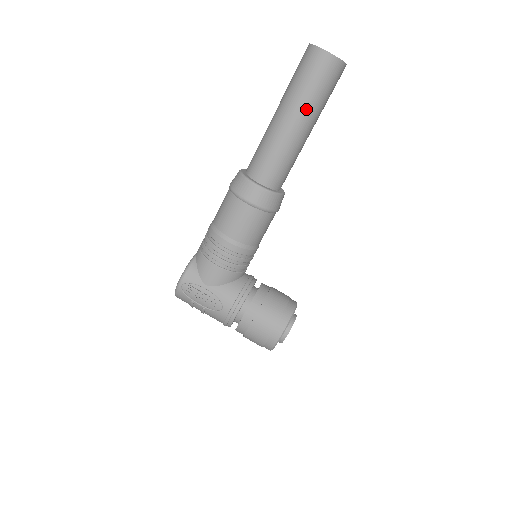
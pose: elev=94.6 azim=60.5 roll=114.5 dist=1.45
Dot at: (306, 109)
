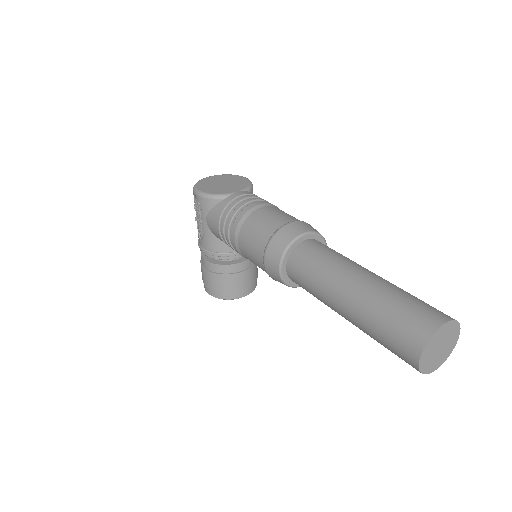
Dot at: (359, 326)
